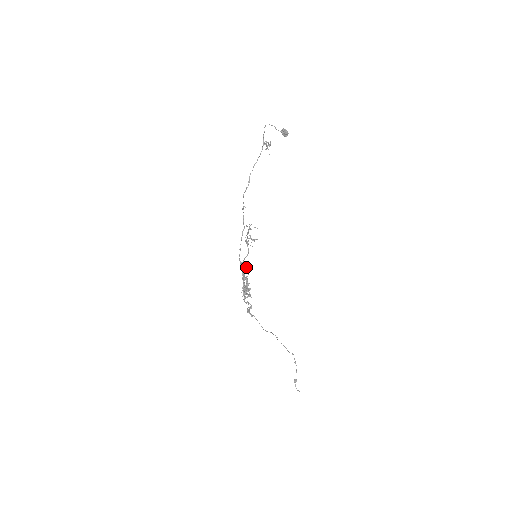
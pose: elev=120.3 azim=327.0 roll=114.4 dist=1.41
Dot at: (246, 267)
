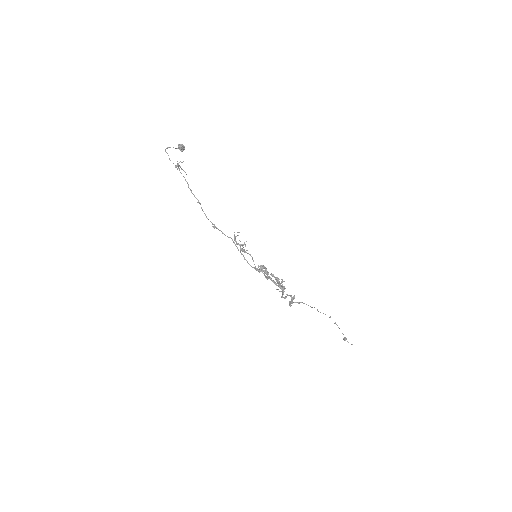
Dot at: (264, 266)
